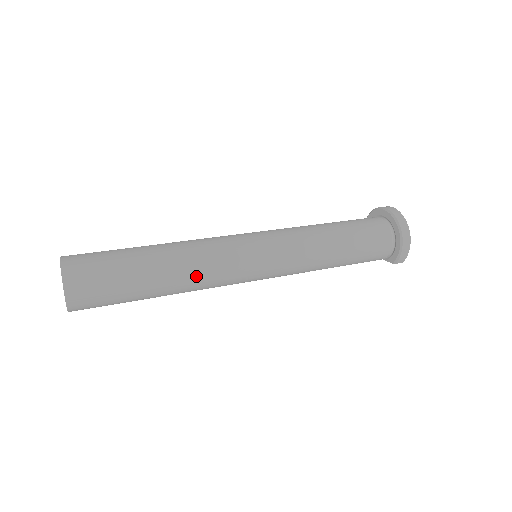
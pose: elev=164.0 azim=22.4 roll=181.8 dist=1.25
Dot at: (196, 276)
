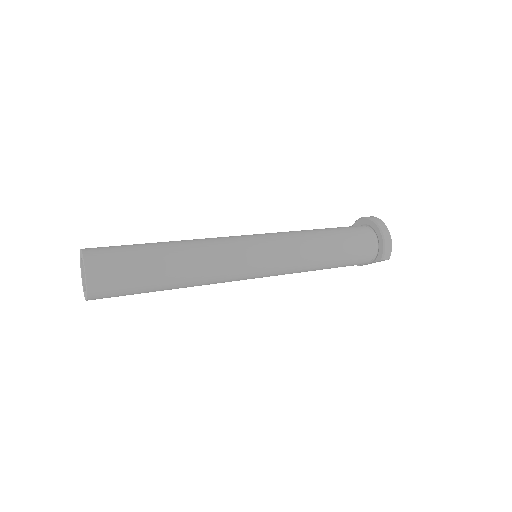
Dot at: (204, 262)
